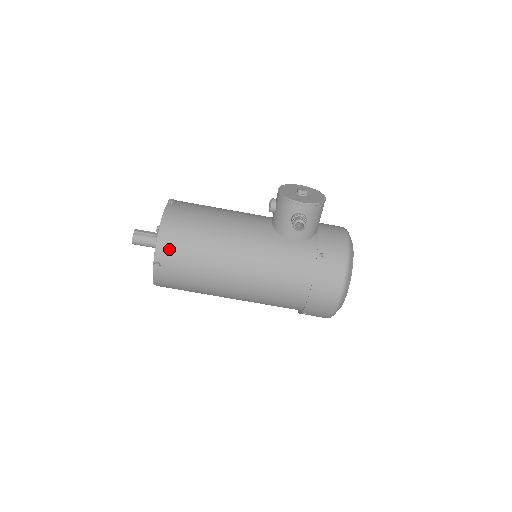
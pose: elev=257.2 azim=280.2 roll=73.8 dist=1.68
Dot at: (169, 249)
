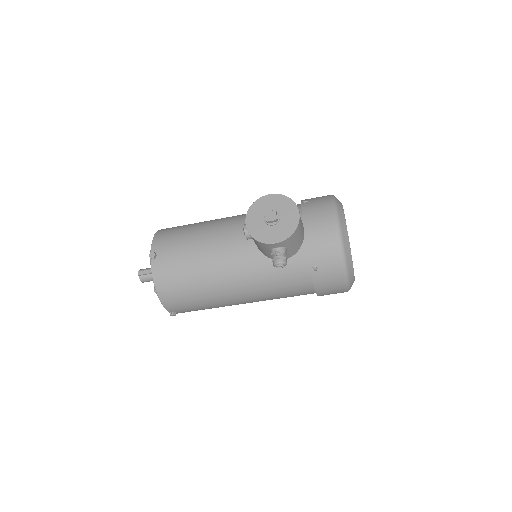
Dot at: (174, 303)
